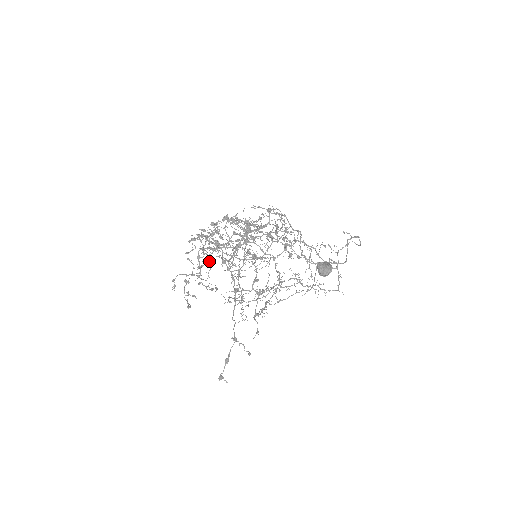
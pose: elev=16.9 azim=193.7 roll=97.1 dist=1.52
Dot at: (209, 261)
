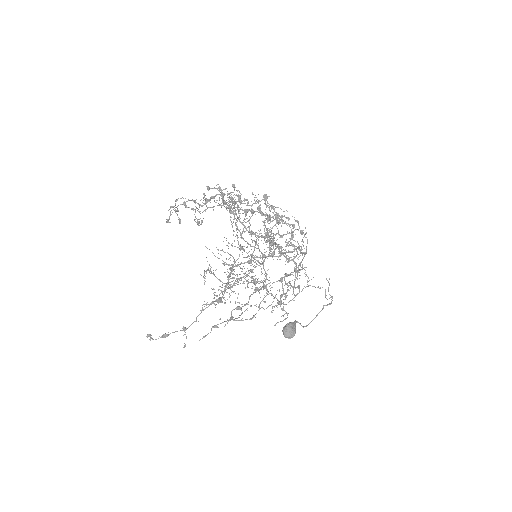
Dot at: occluded
